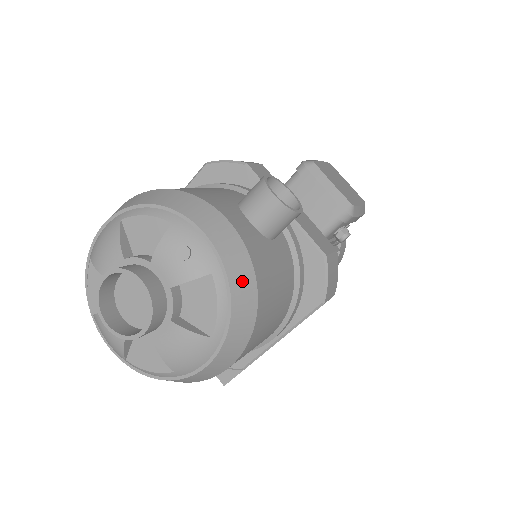
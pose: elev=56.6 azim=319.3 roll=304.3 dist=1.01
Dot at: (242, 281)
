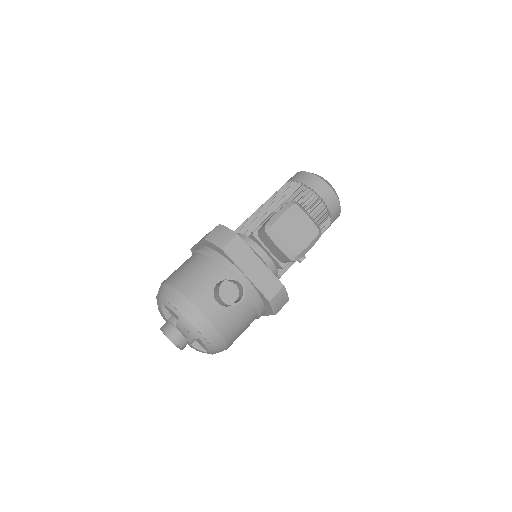
Dot at: (214, 338)
